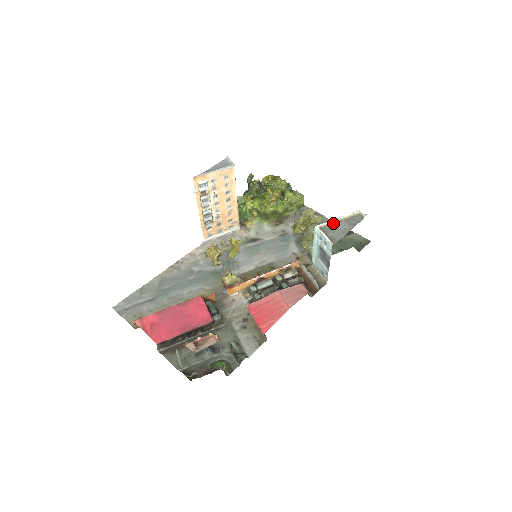
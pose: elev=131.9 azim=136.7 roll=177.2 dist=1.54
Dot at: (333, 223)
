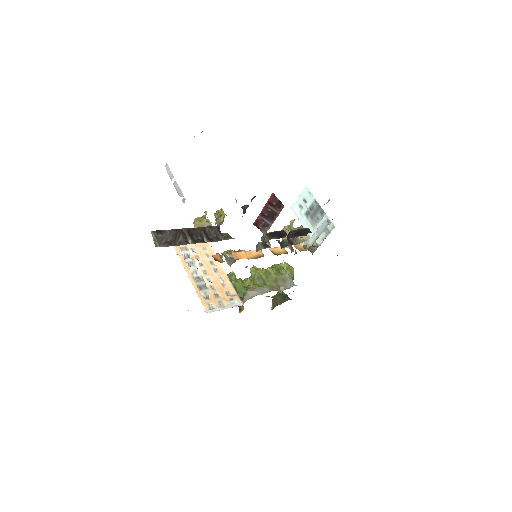
Dot at: occluded
